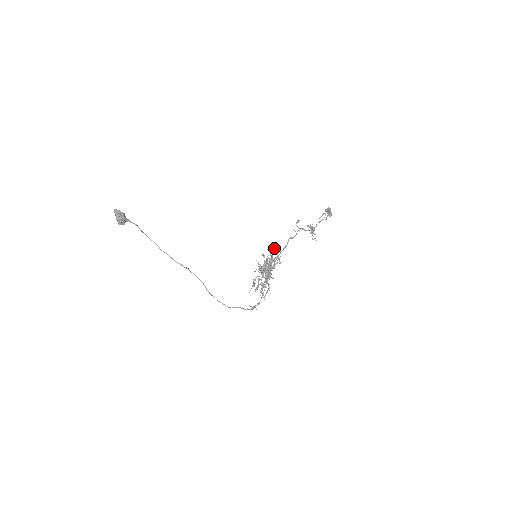
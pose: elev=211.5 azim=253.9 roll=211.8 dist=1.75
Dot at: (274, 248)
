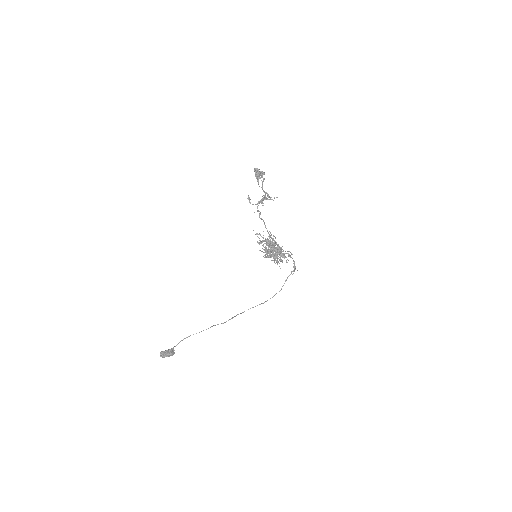
Dot at: (259, 242)
